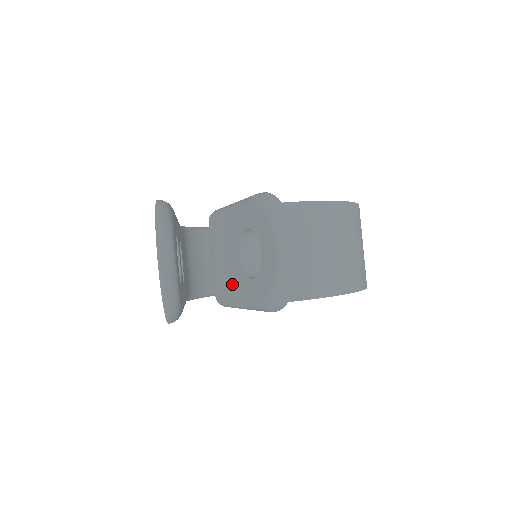
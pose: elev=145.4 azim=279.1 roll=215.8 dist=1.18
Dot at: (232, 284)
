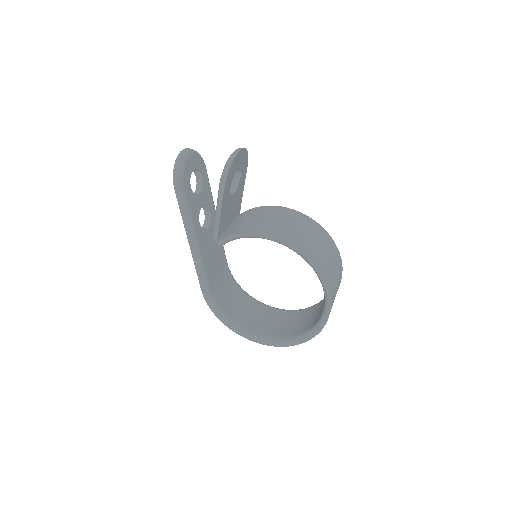
Dot at: occluded
